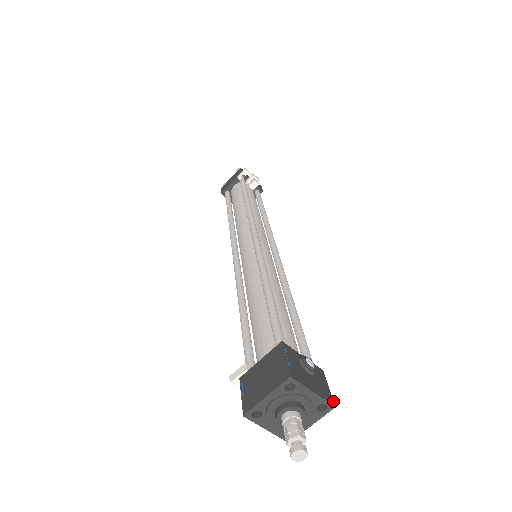
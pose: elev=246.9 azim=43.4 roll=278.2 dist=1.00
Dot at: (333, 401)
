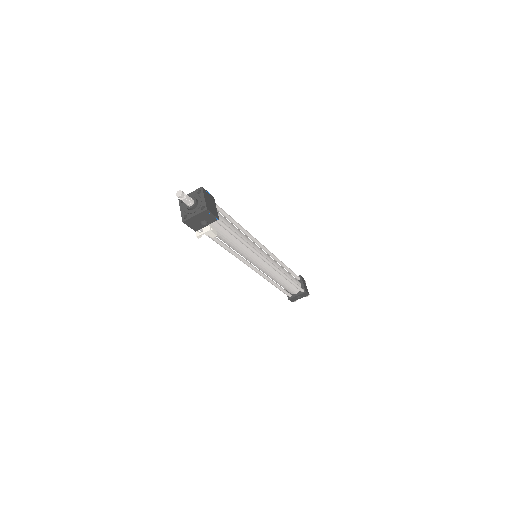
Dot at: (203, 188)
